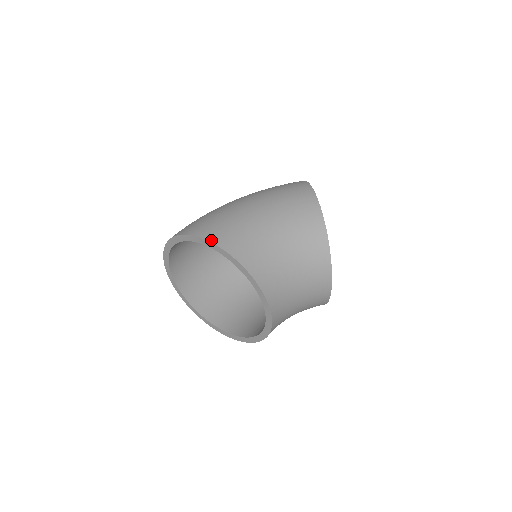
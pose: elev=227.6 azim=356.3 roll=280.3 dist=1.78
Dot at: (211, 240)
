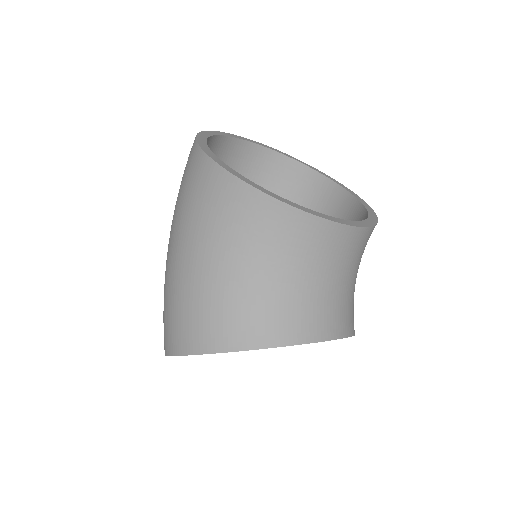
Dot at: (185, 352)
